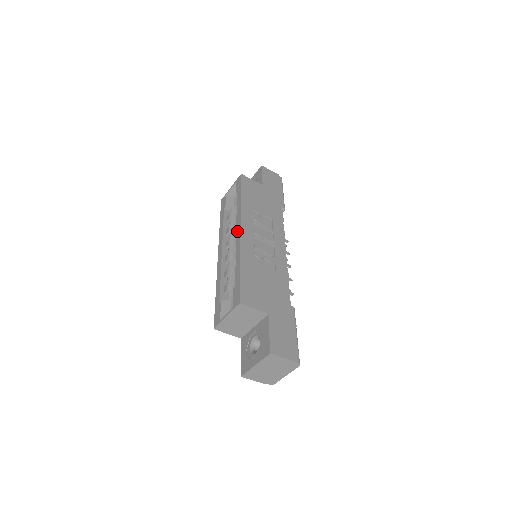
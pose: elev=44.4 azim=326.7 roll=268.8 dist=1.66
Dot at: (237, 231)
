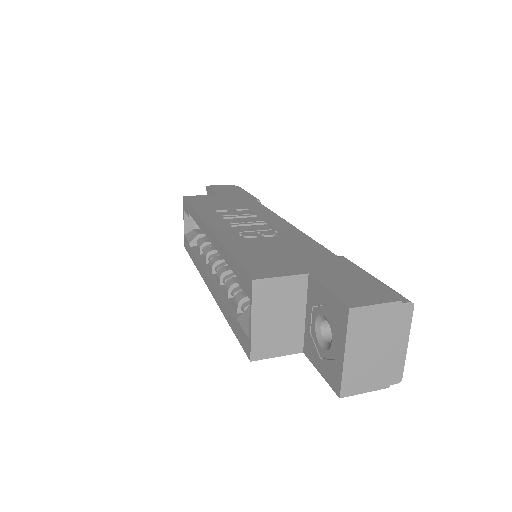
Dot at: (206, 234)
